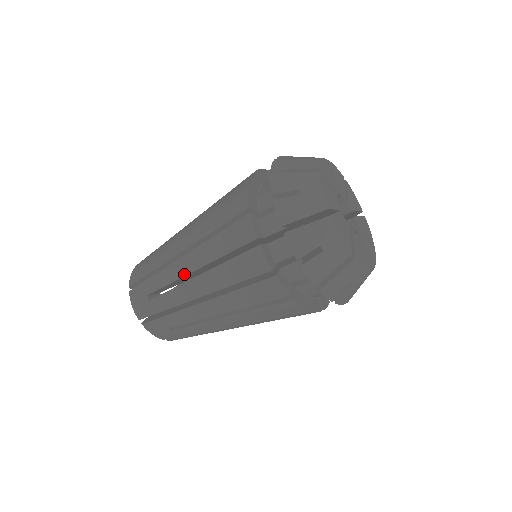
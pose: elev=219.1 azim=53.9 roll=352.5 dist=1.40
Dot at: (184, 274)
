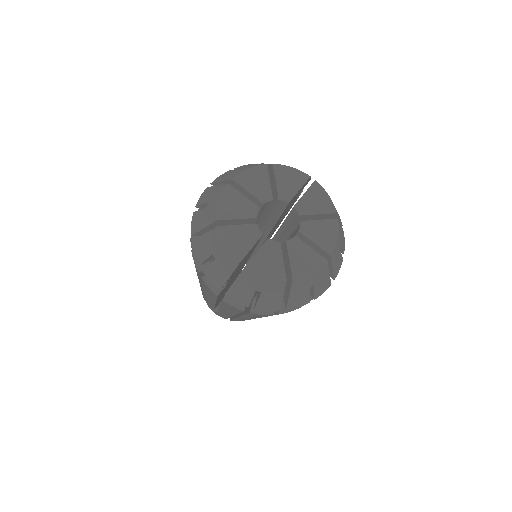
Dot at: occluded
